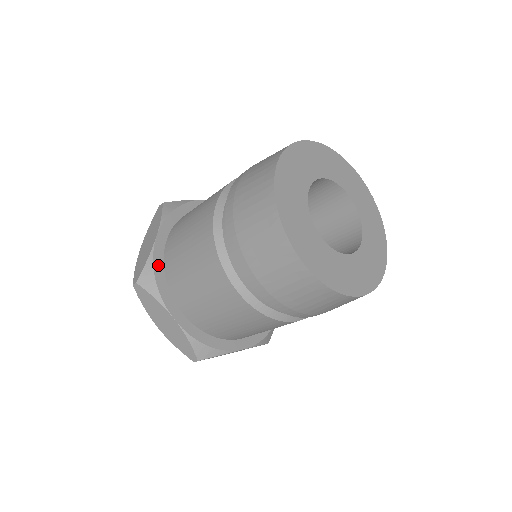
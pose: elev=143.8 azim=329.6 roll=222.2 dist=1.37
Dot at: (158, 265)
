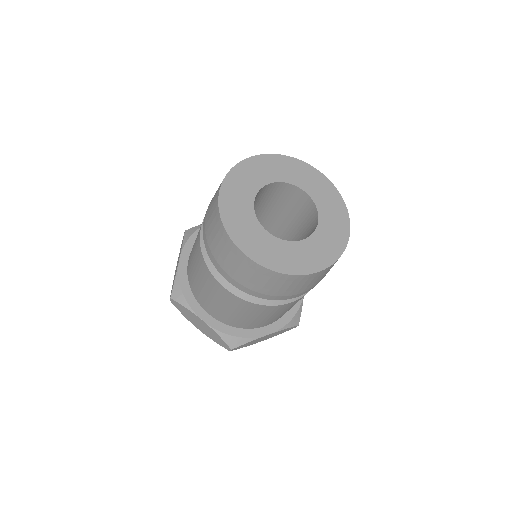
Dot at: (183, 281)
